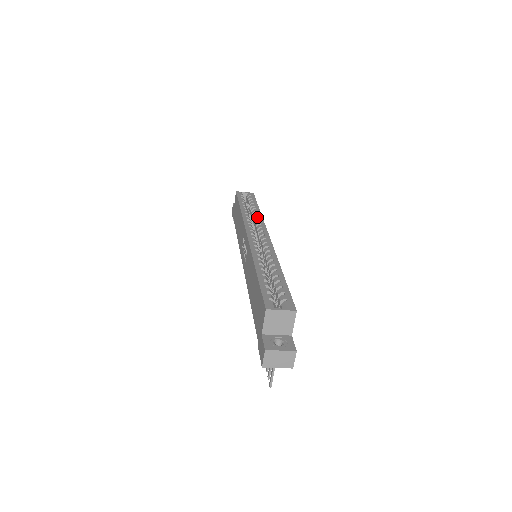
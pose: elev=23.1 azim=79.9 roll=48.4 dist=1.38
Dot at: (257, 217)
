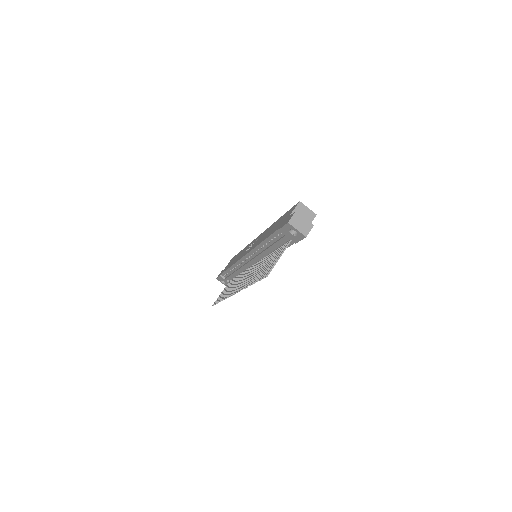
Dot at: occluded
